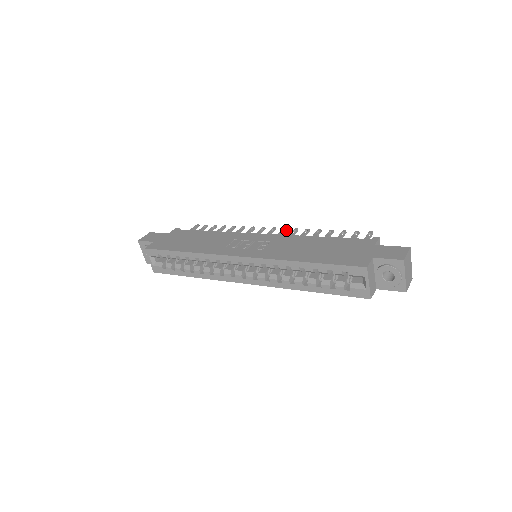
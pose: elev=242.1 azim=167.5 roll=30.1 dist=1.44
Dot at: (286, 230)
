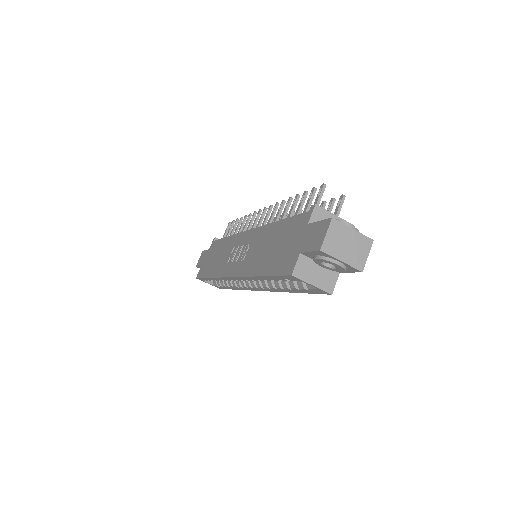
Dot at: occluded
